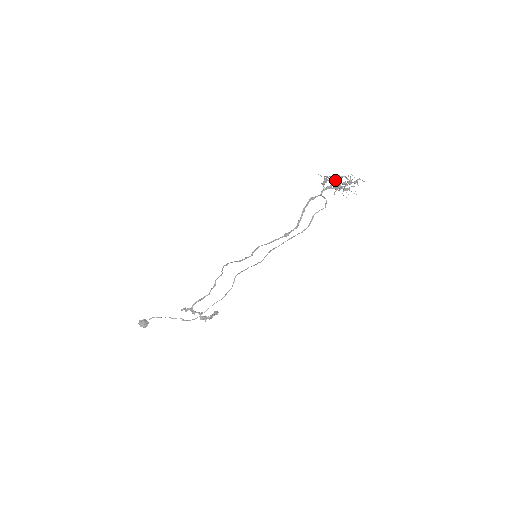
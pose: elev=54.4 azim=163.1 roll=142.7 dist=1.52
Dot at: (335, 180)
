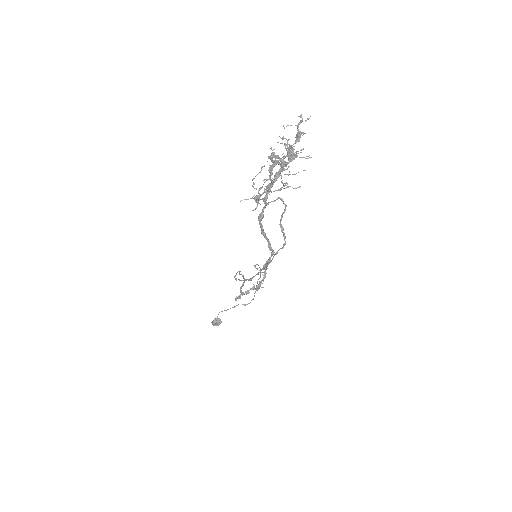
Dot at: (268, 157)
